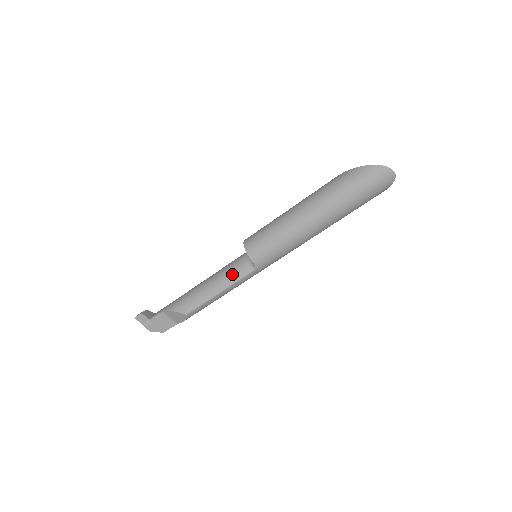
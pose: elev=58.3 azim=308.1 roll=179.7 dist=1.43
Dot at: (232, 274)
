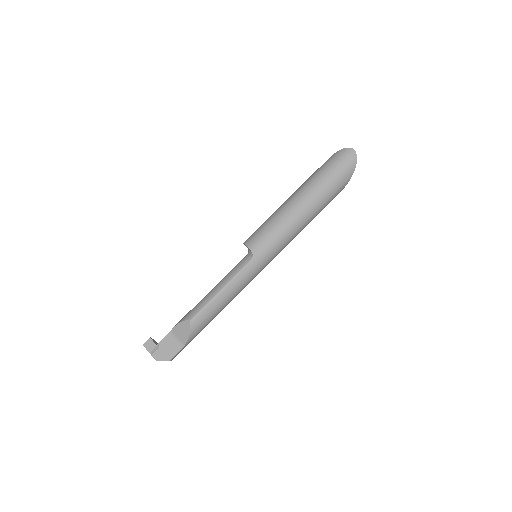
Dot at: (233, 270)
